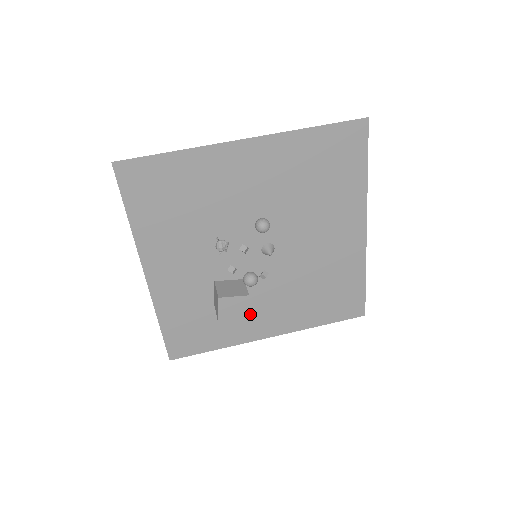
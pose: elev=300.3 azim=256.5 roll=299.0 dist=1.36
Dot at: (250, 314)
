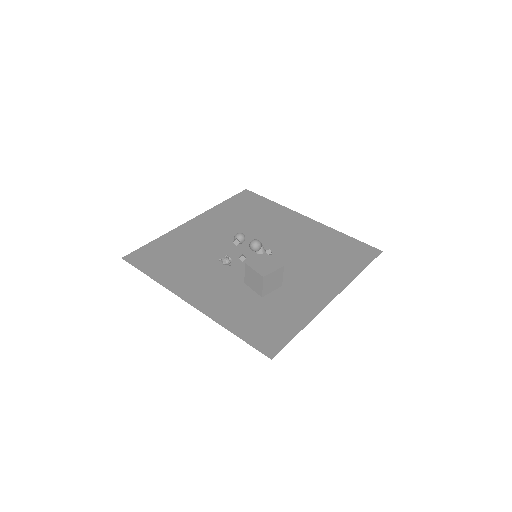
Dot at: (297, 290)
